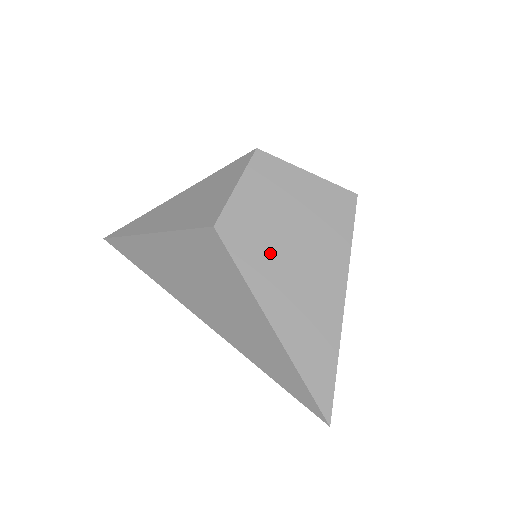
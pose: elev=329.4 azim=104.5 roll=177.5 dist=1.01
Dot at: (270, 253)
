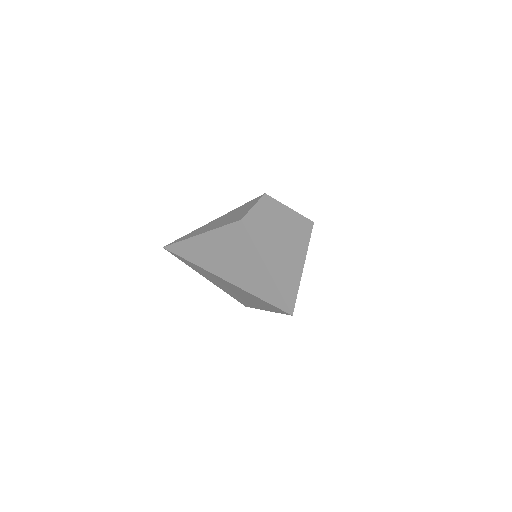
Dot at: (268, 236)
